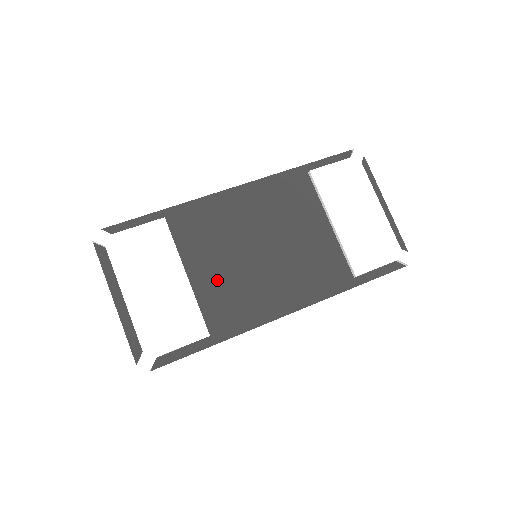
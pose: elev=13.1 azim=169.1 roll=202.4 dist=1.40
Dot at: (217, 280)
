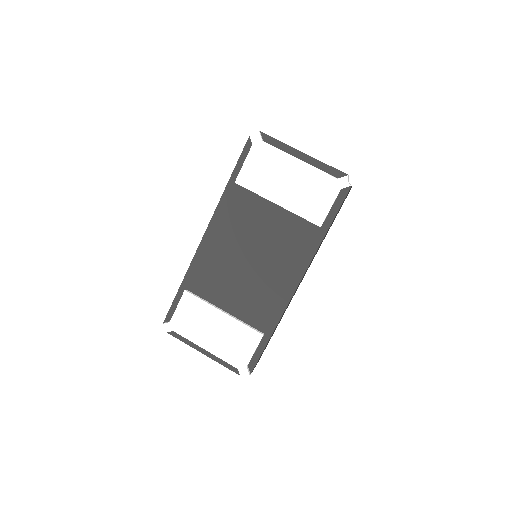
Dot at: (242, 300)
